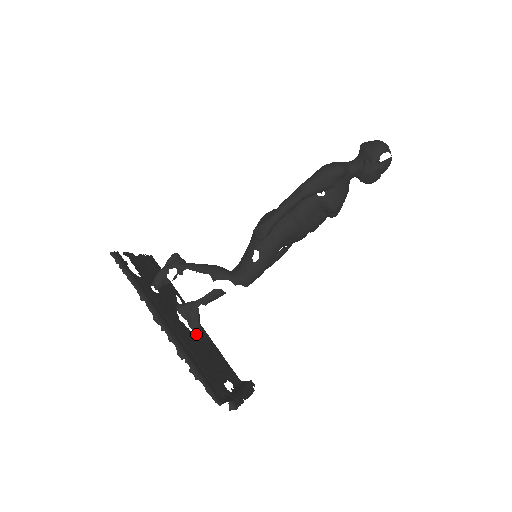
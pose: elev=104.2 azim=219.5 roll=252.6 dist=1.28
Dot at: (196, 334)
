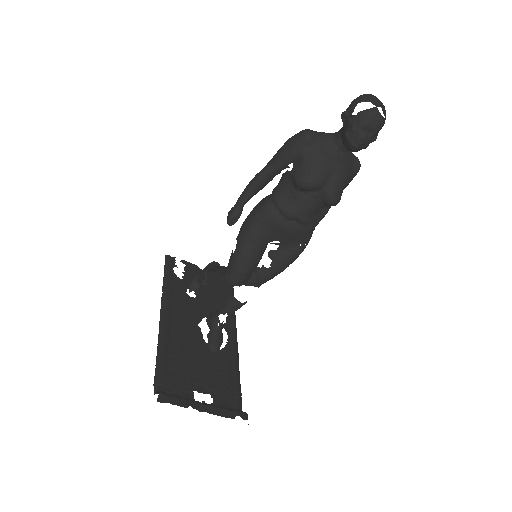
Dot at: (209, 342)
